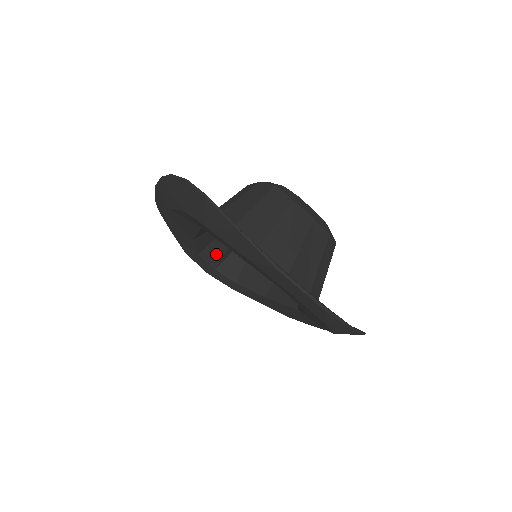
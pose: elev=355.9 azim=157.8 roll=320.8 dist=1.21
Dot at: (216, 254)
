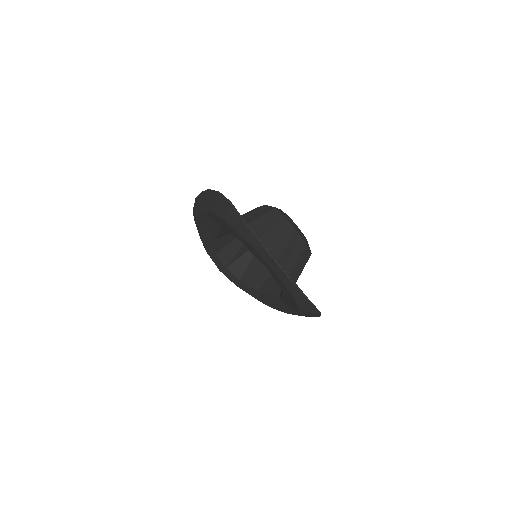
Dot at: (229, 255)
